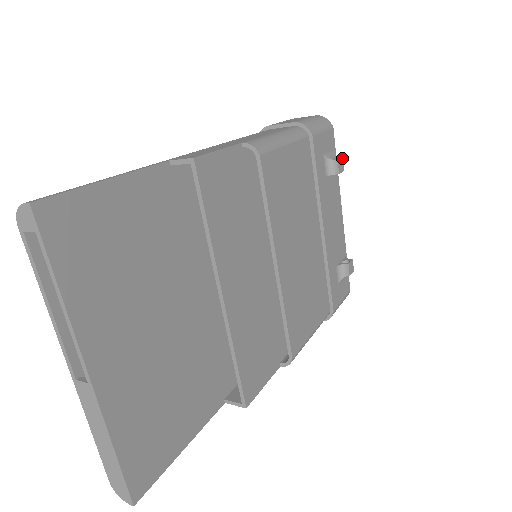
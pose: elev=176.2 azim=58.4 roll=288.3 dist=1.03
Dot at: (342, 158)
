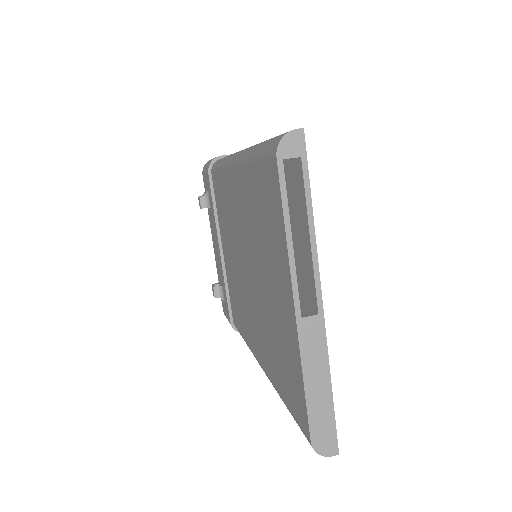
Dot at: occluded
